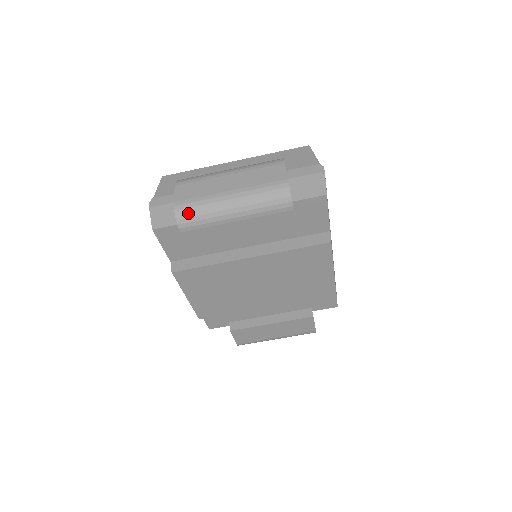
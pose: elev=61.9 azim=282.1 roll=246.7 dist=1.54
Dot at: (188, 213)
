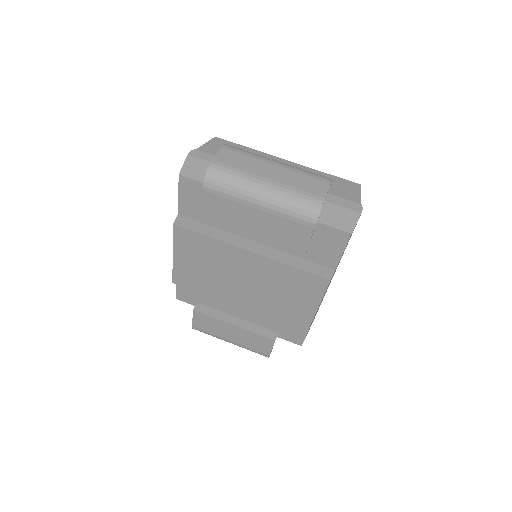
Dot at: (219, 176)
